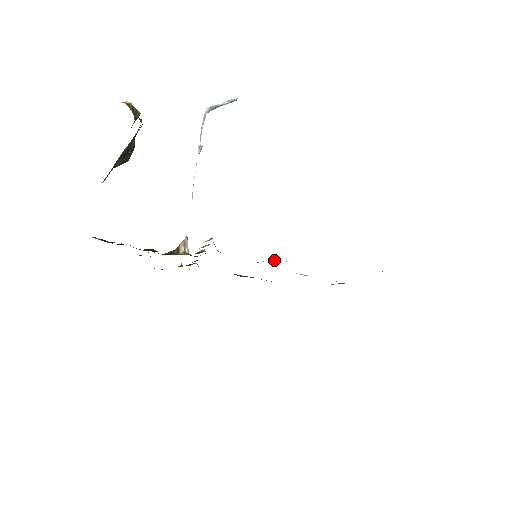
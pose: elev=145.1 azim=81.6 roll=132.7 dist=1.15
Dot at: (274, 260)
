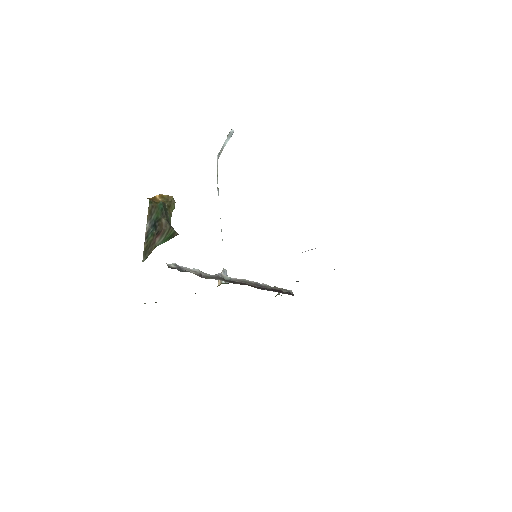
Dot at: occluded
